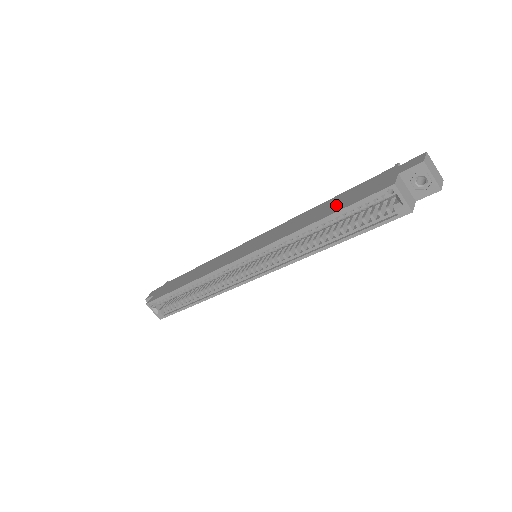
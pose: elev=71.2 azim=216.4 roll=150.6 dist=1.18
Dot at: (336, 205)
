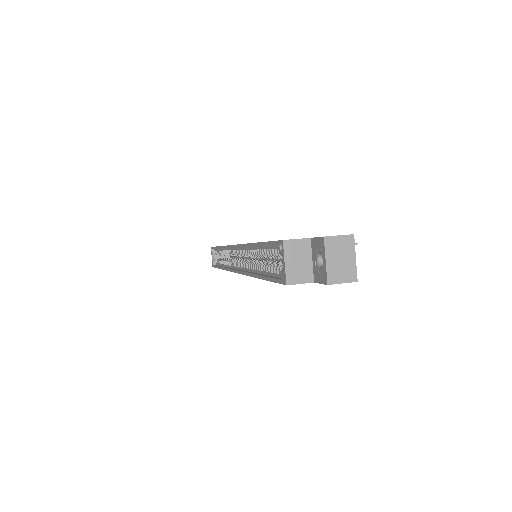
Dot at: occluded
